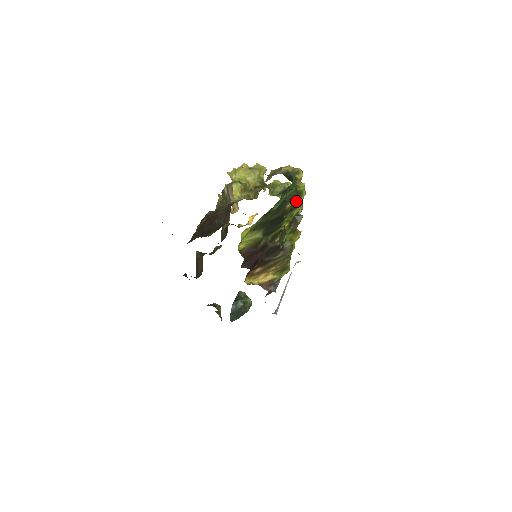
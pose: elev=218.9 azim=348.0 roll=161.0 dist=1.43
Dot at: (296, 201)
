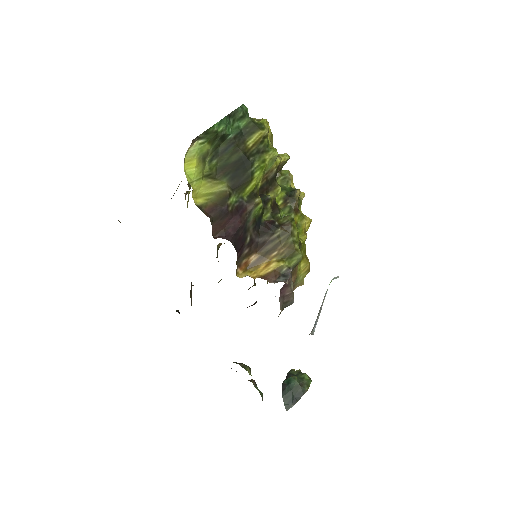
Dot at: (259, 137)
